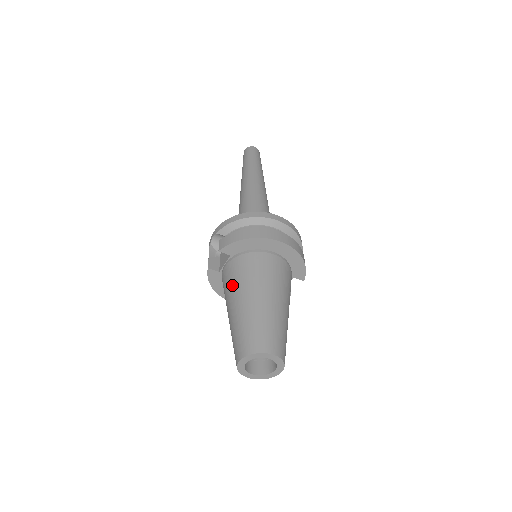
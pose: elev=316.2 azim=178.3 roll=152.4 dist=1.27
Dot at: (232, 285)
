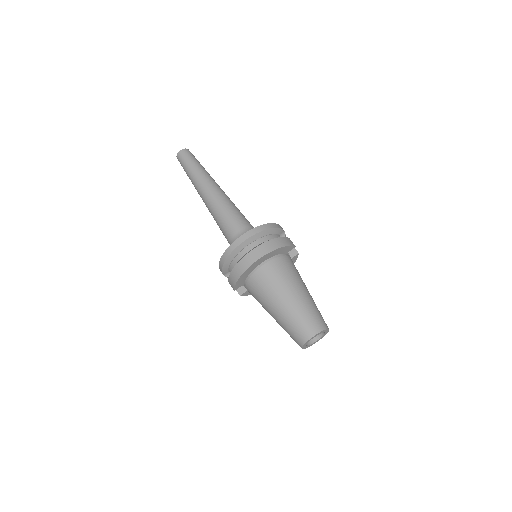
Dot at: occluded
